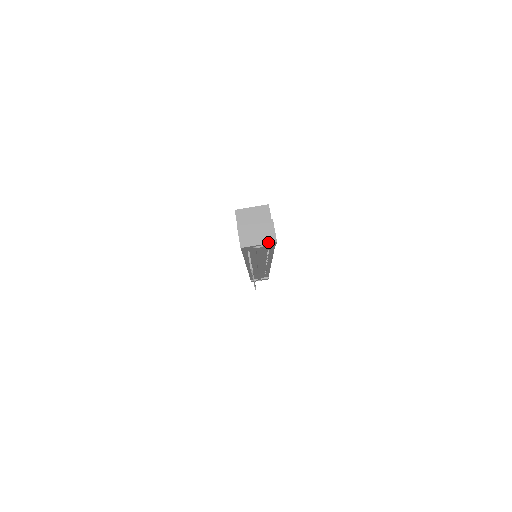
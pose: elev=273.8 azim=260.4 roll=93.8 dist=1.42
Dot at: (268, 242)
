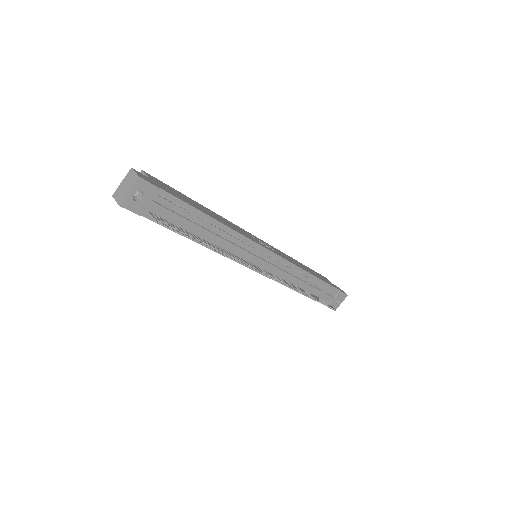
Dot at: (134, 183)
